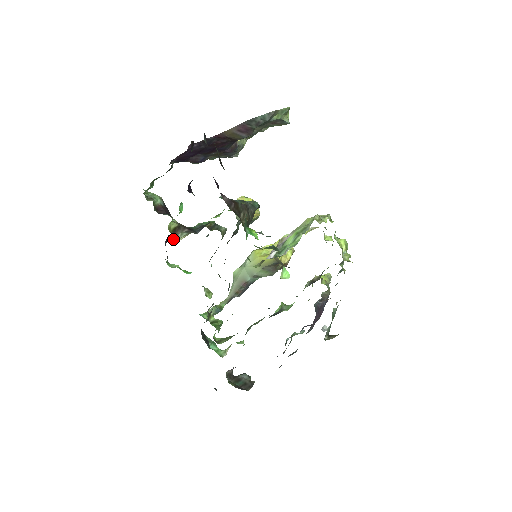
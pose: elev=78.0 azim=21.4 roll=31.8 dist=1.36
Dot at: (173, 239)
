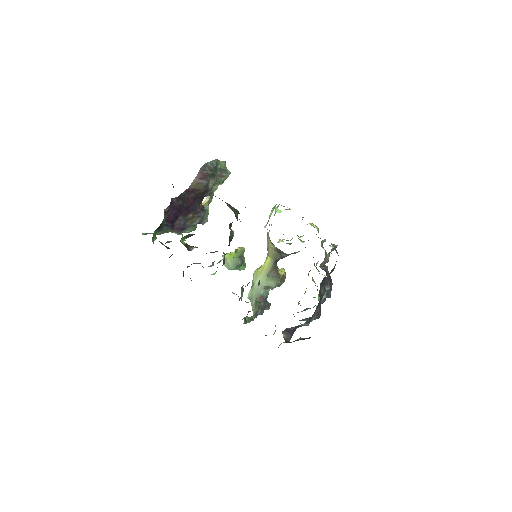
Dot at: (188, 250)
